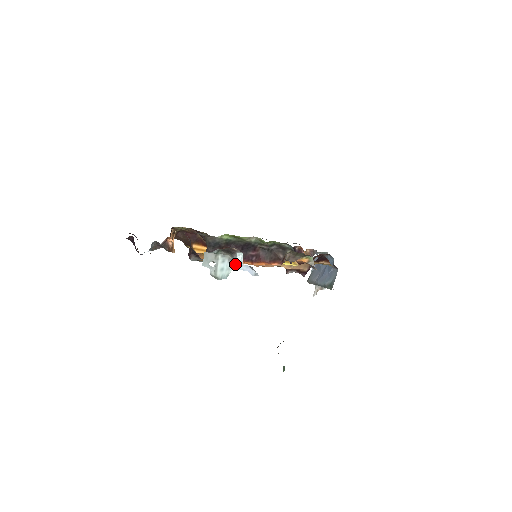
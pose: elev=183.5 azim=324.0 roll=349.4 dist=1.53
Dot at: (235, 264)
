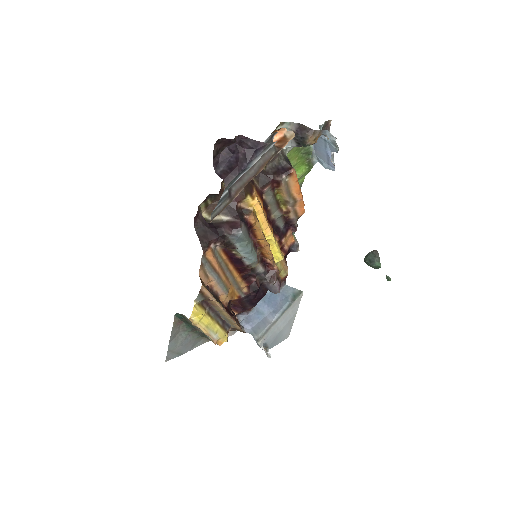
Dot at: (335, 139)
